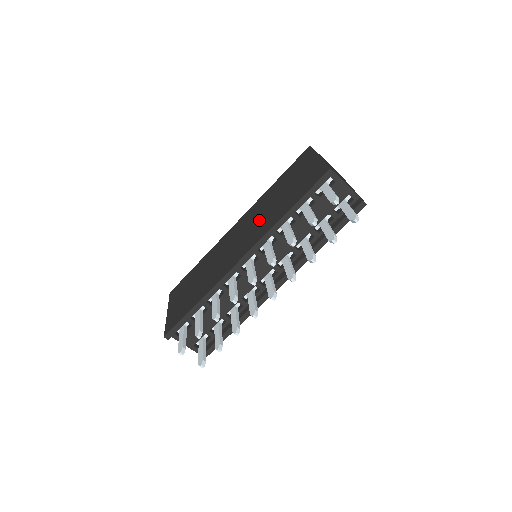
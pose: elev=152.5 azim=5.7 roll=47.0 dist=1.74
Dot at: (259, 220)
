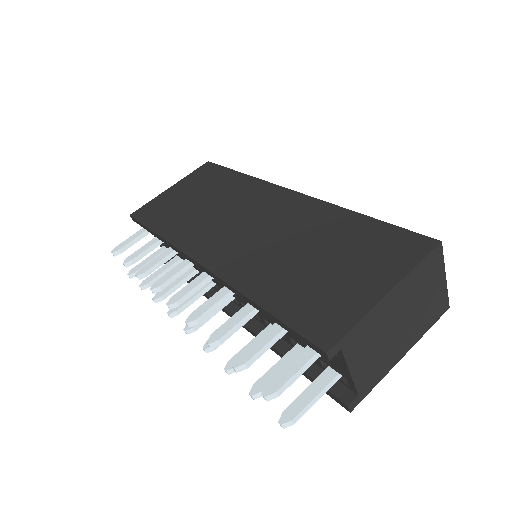
Dot at: (270, 244)
